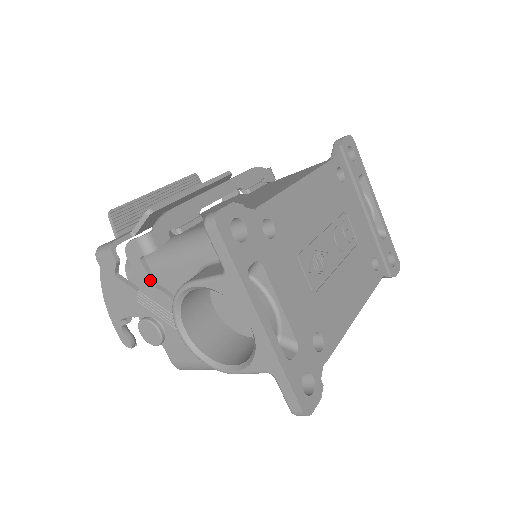
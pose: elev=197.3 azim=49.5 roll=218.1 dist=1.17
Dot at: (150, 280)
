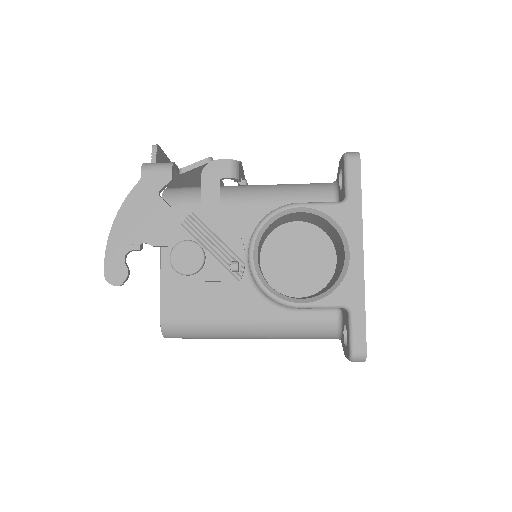
Dot at: (219, 203)
